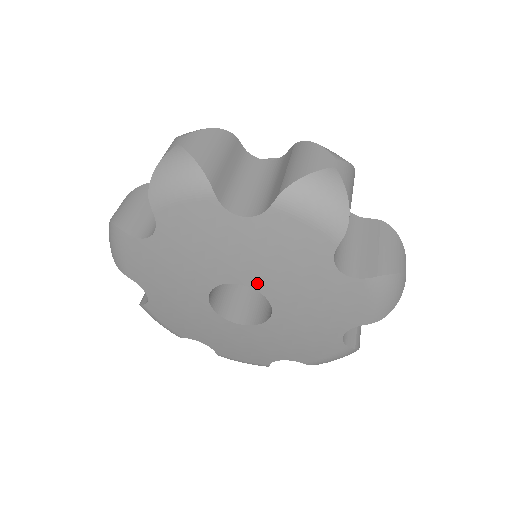
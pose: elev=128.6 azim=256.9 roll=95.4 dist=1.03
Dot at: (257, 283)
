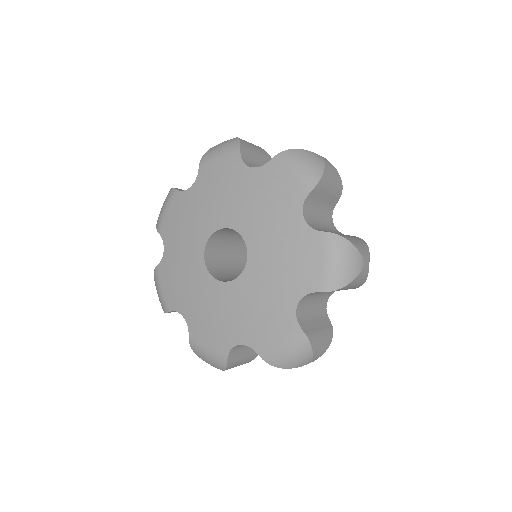
Dot at: (254, 255)
